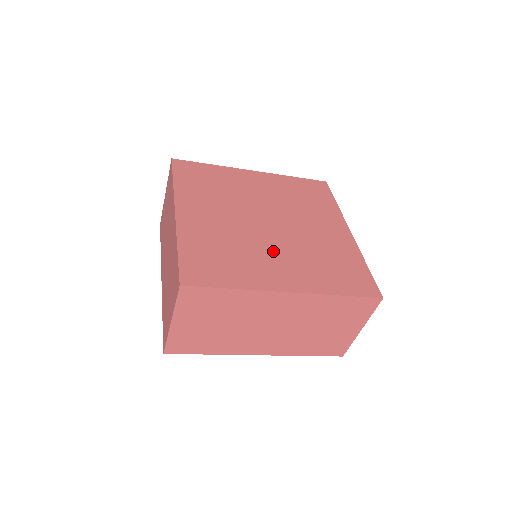
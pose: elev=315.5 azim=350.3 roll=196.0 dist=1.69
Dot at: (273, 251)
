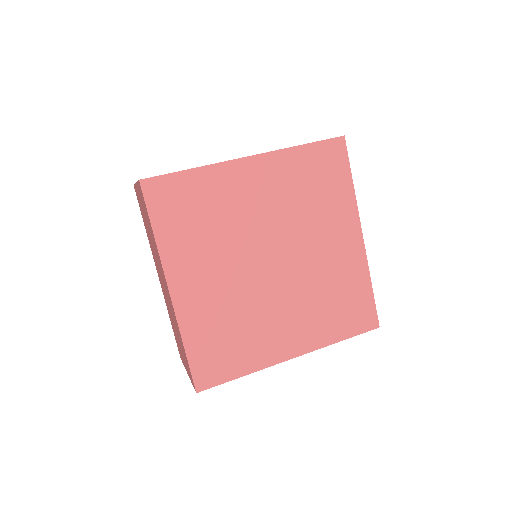
Dot at: (278, 308)
